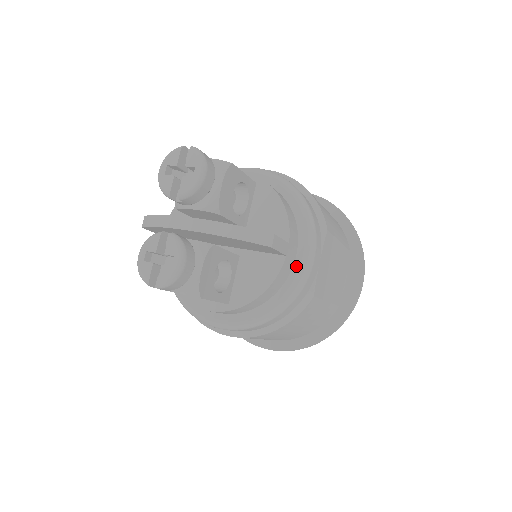
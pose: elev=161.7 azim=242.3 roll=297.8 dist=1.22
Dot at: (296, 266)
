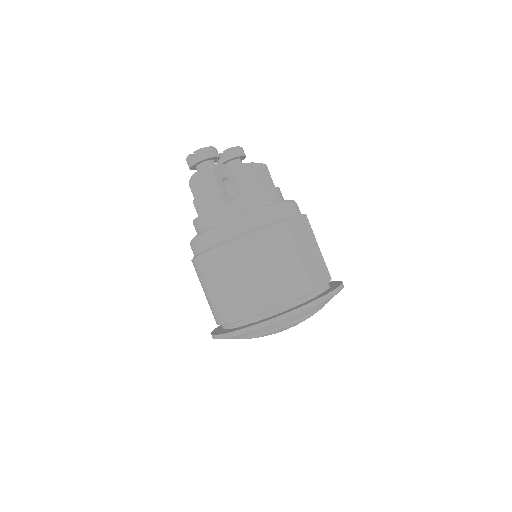
Dot at: occluded
